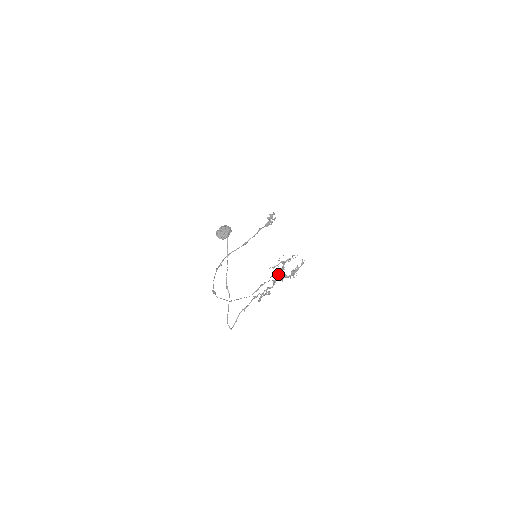
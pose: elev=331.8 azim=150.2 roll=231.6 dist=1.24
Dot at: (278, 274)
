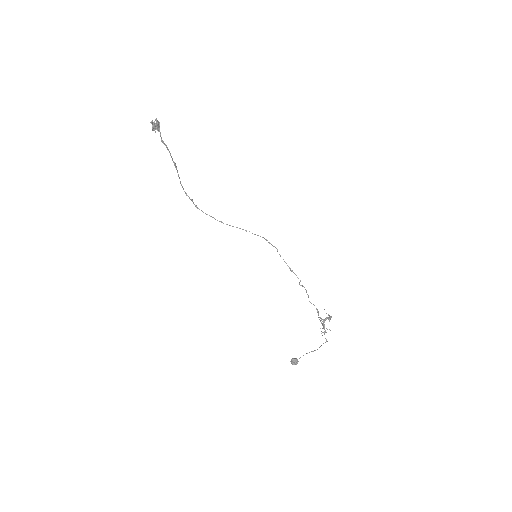
Dot at: occluded
